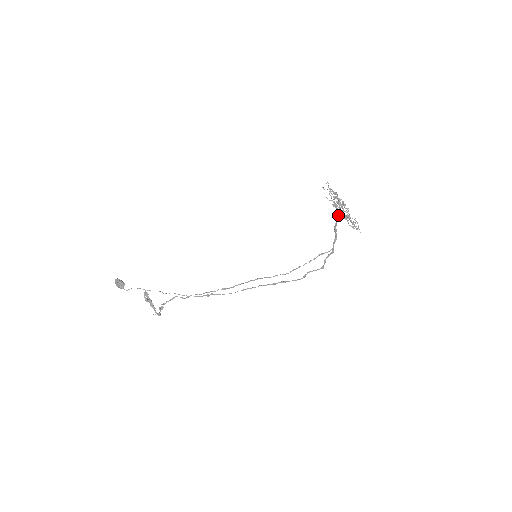
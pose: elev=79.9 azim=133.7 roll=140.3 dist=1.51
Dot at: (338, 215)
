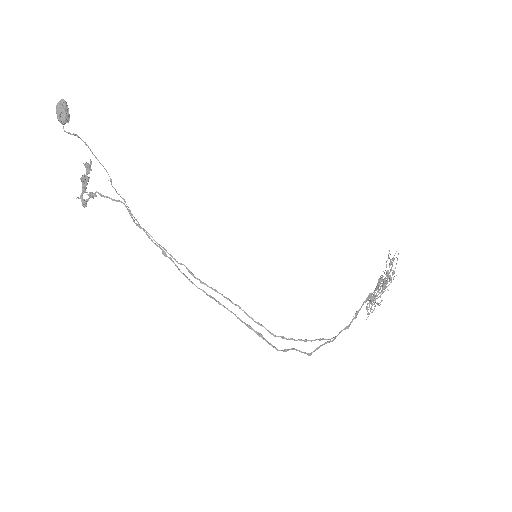
Dot at: occluded
